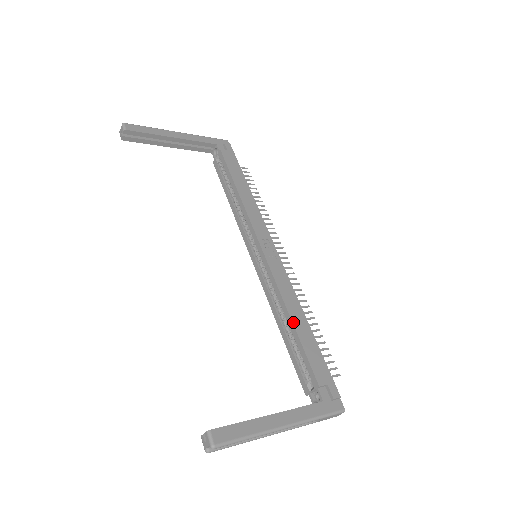
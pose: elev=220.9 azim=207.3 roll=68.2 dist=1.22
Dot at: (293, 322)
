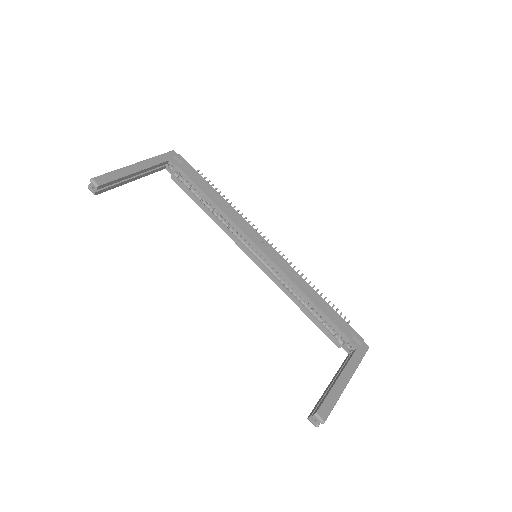
Dot at: (312, 301)
